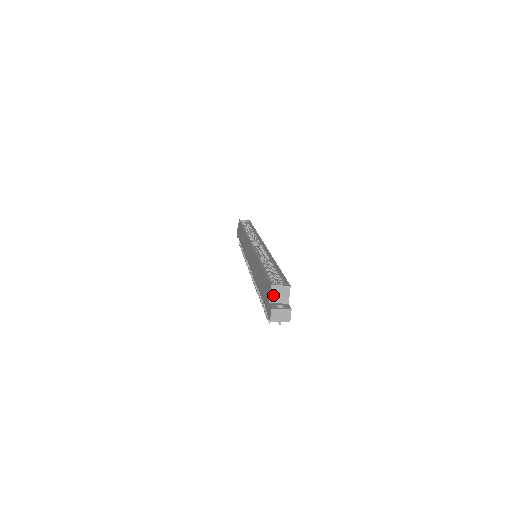
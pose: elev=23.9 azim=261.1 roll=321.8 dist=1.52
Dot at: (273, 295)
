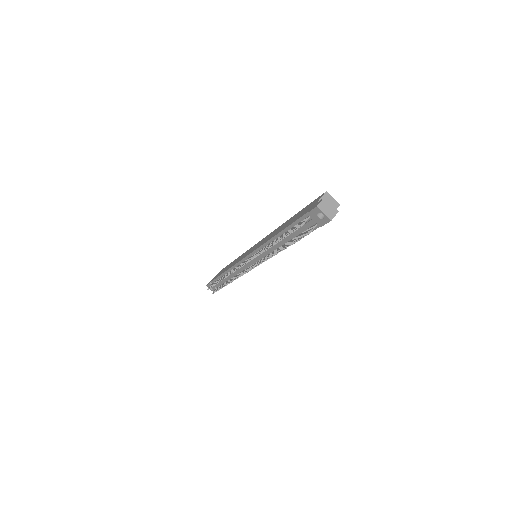
Dot at: occluded
